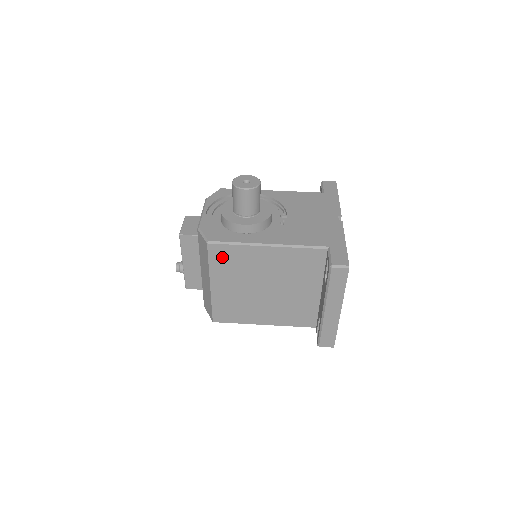
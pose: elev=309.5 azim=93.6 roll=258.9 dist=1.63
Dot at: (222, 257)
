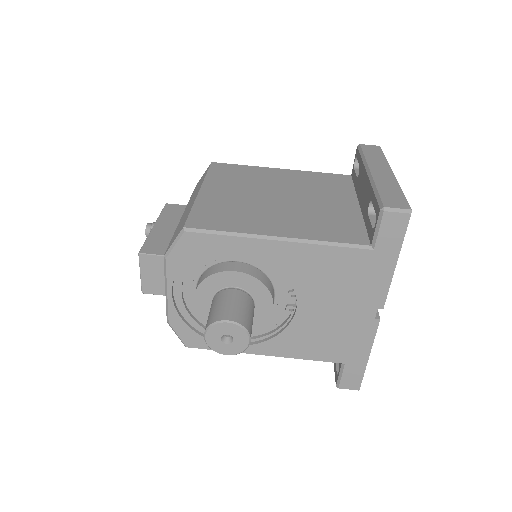
Dot at: occluded
